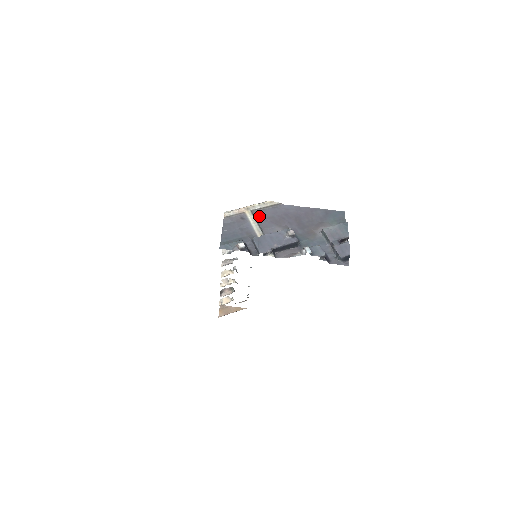
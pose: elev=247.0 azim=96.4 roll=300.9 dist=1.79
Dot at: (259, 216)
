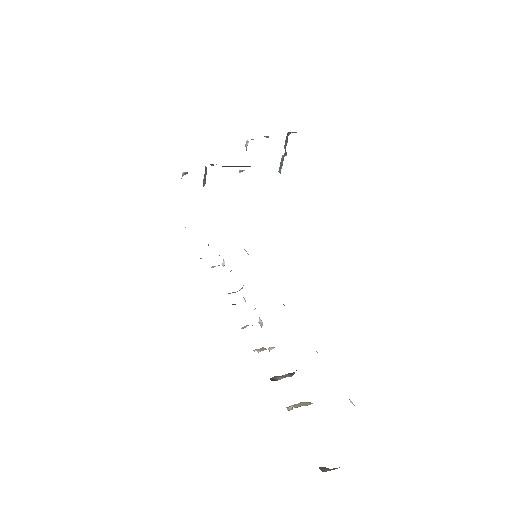
Dot at: occluded
